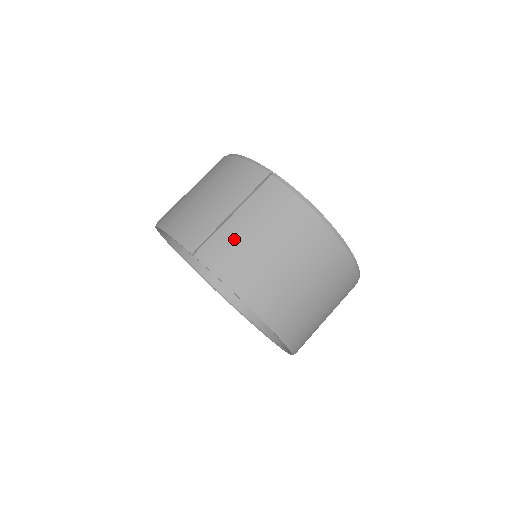
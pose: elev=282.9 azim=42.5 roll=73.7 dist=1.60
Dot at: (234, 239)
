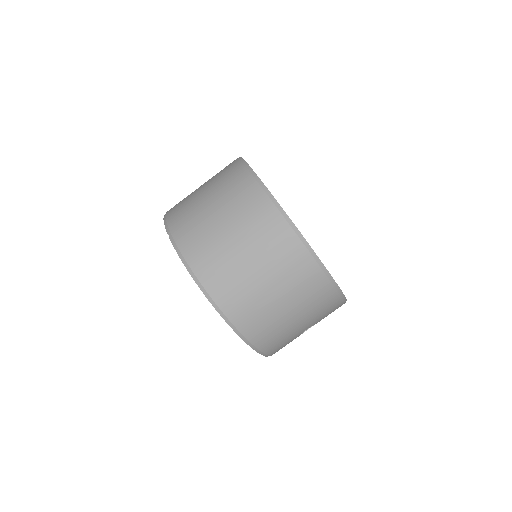
Dot at: (201, 225)
